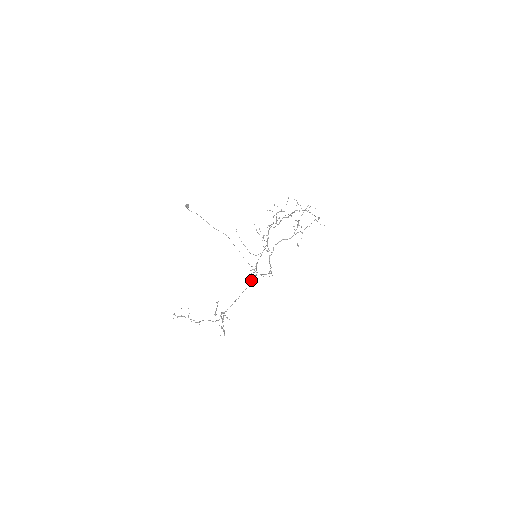
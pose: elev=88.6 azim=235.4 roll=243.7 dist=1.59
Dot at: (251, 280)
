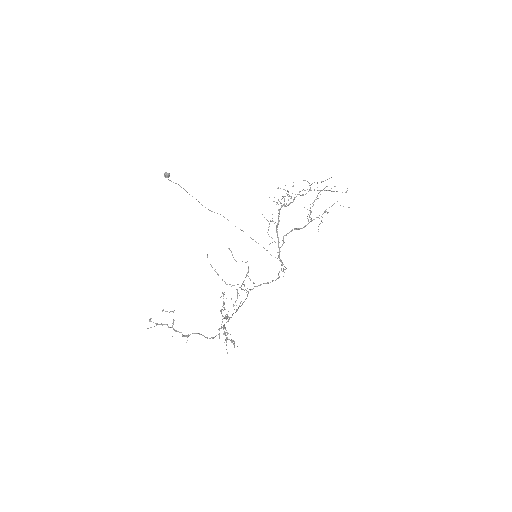
Dot at: occluded
